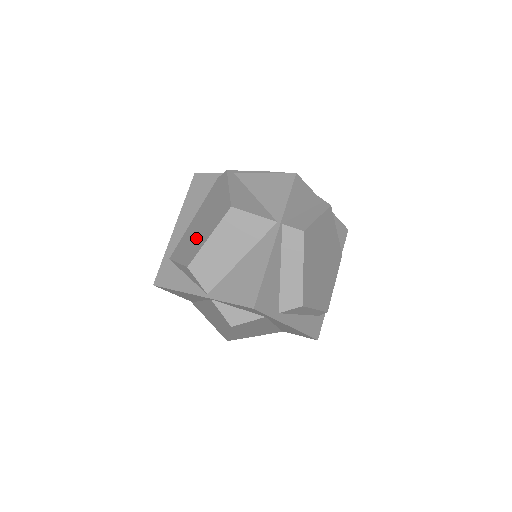
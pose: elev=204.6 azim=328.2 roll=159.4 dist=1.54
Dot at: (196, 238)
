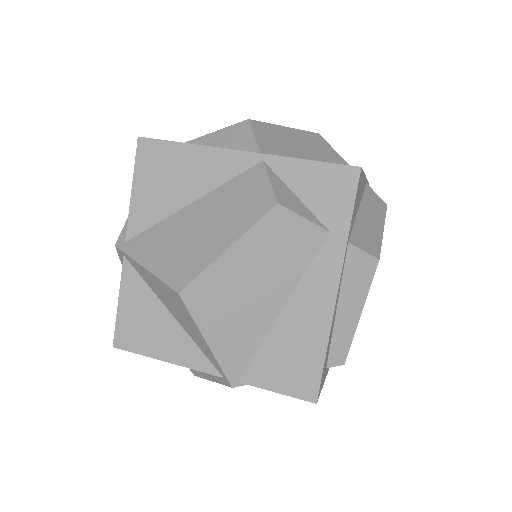
Dot at: occluded
